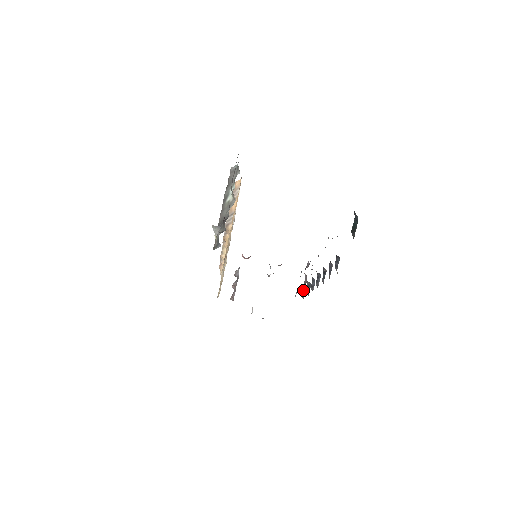
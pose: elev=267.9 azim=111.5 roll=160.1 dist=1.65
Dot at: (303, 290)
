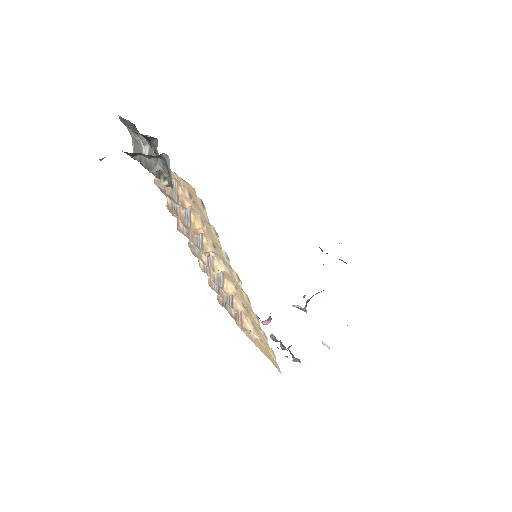
Dot at: occluded
